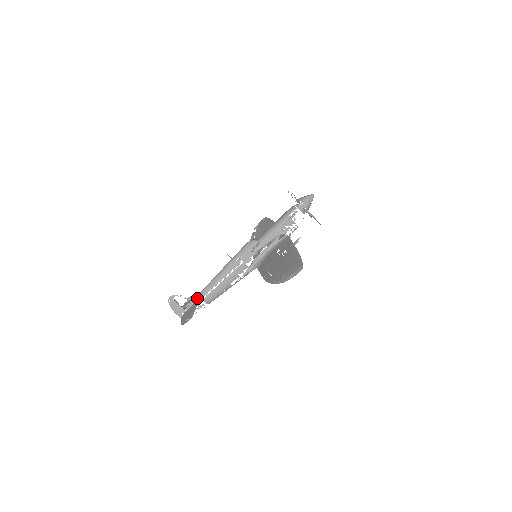
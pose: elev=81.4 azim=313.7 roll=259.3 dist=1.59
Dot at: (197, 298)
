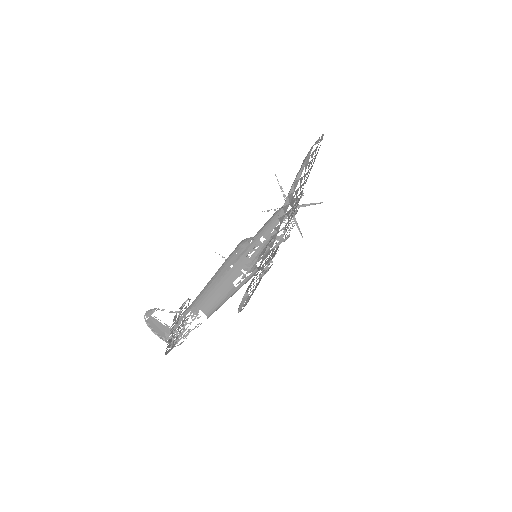
Dot at: (188, 315)
